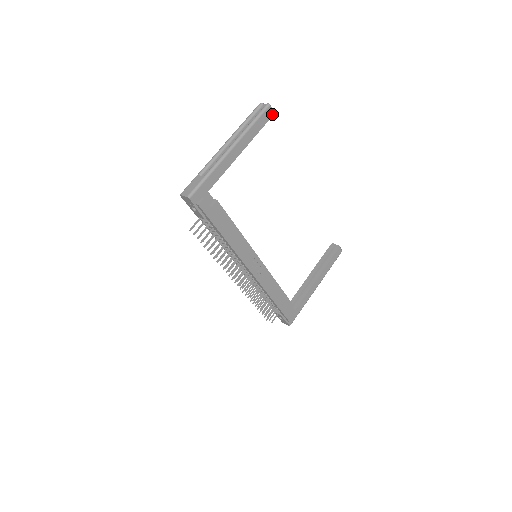
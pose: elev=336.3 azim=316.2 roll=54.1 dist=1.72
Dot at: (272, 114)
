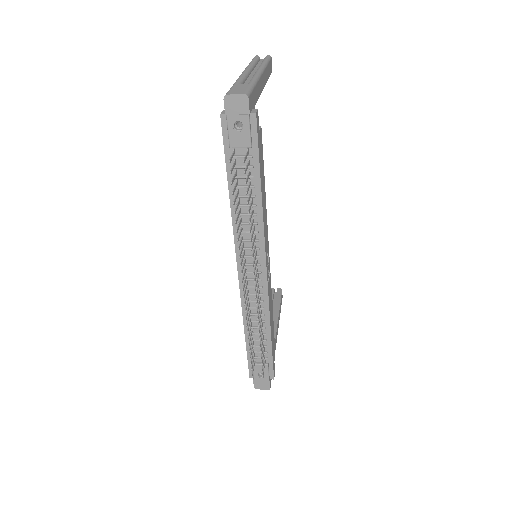
Dot at: (271, 70)
